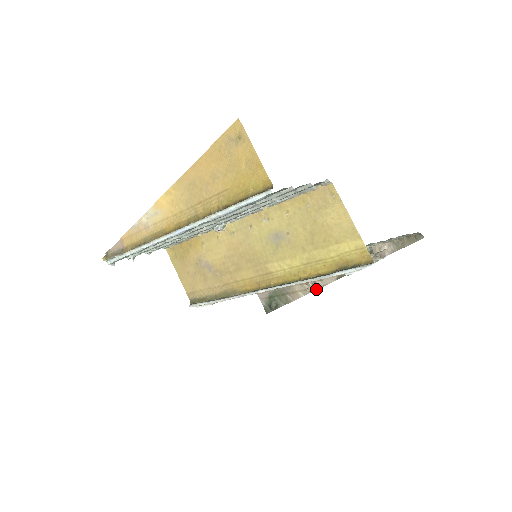
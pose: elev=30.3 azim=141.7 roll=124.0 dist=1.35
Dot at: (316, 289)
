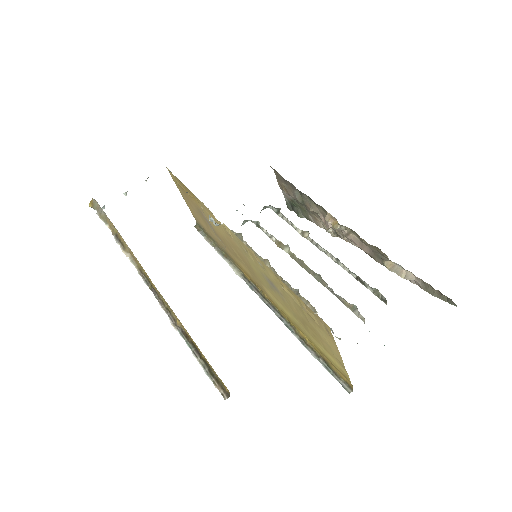
Dot at: (337, 236)
